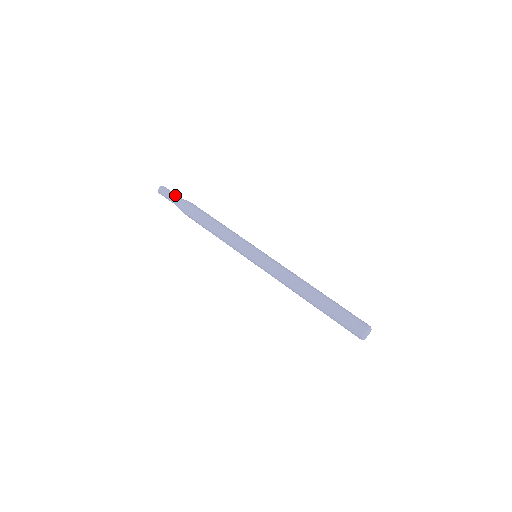
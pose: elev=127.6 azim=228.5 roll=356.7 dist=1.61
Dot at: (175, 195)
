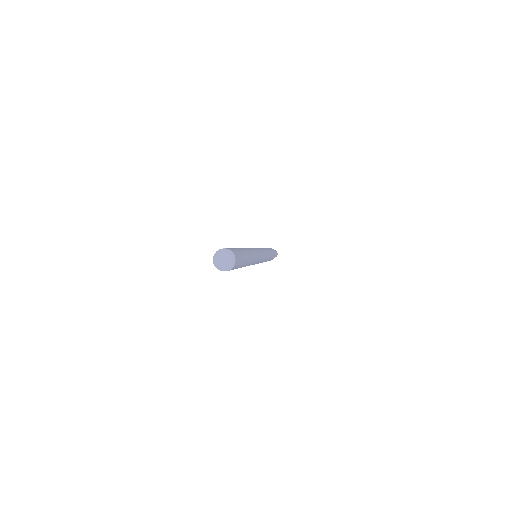
Dot at: occluded
